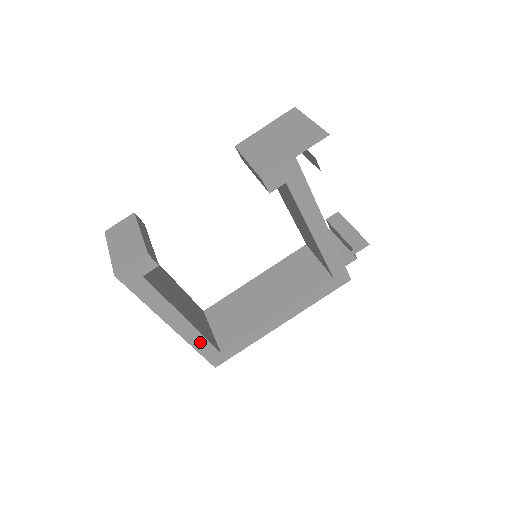
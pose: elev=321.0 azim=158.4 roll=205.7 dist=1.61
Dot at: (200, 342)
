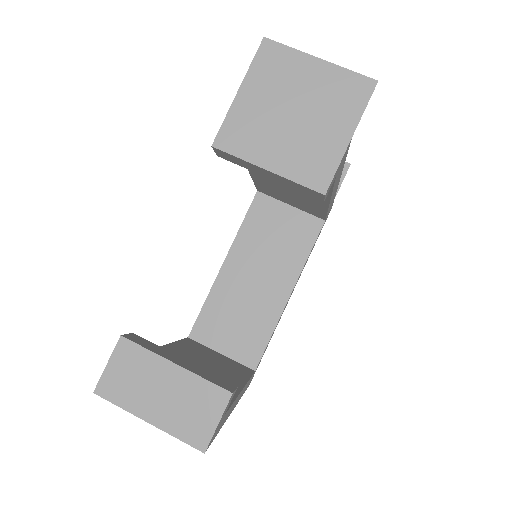
Dot at: (246, 386)
